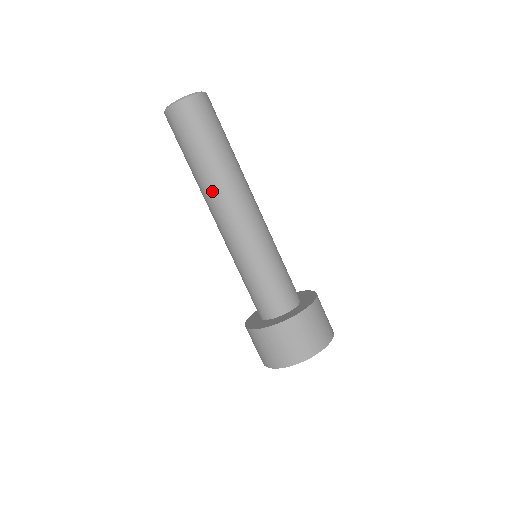
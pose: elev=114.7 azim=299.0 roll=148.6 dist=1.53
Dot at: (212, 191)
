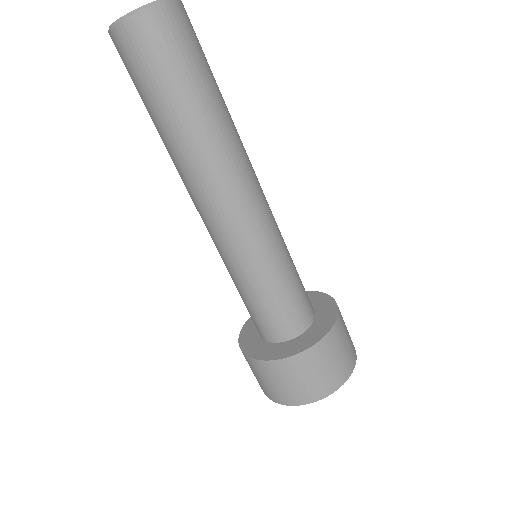
Dot at: (203, 165)
